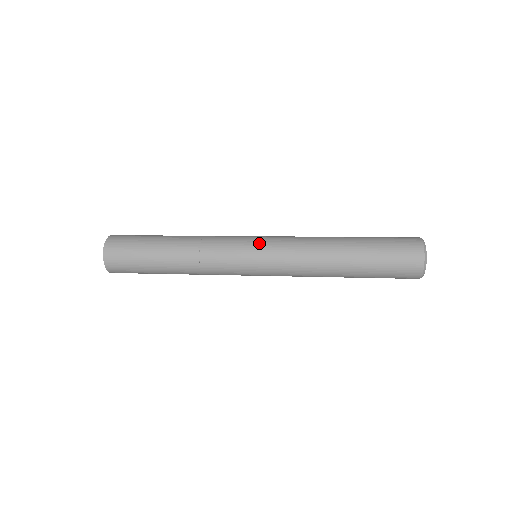
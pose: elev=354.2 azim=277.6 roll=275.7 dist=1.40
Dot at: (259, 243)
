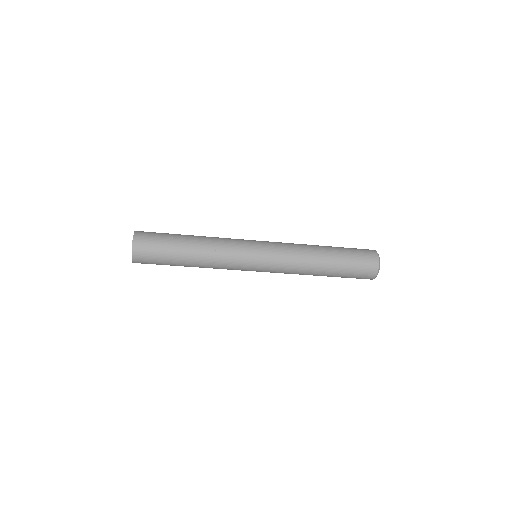
Dot at: (262, 248)
